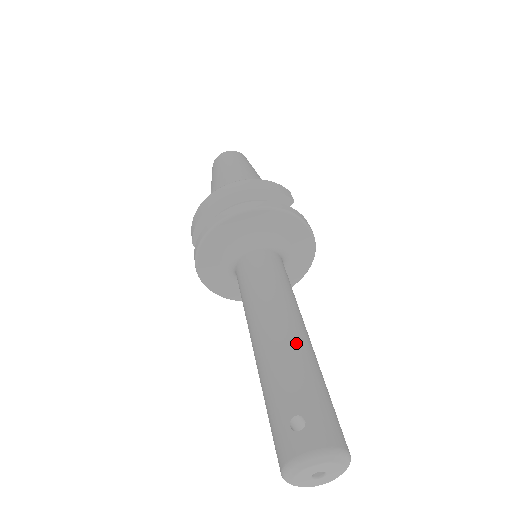
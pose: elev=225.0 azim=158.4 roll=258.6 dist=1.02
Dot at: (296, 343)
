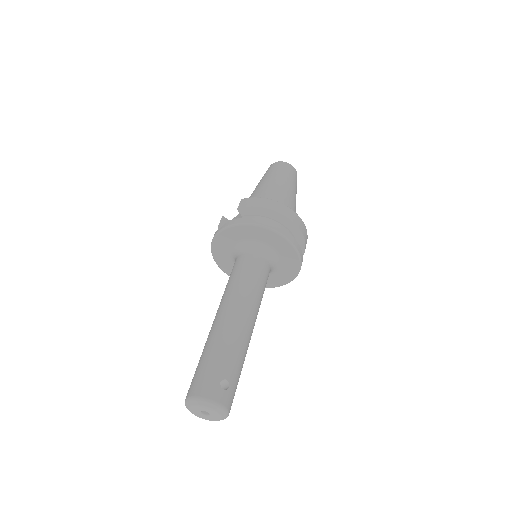
Dot at: (249, 340)
